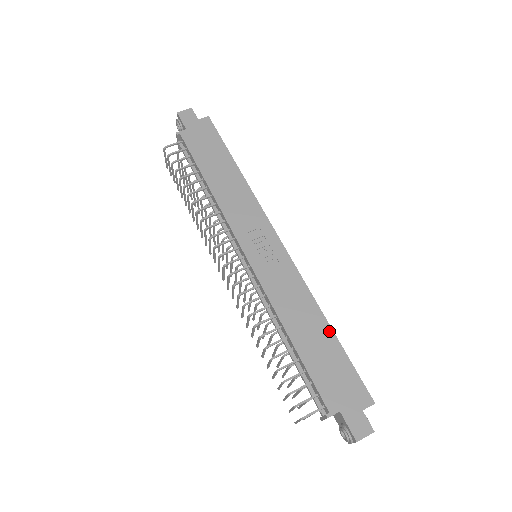
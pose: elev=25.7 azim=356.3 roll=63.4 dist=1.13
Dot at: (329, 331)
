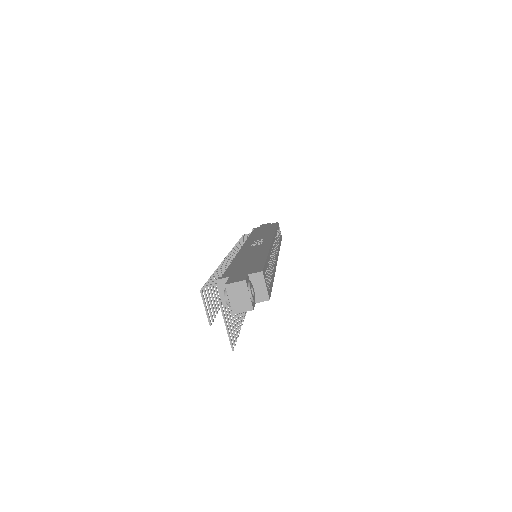
Dot at: (264, 256)
